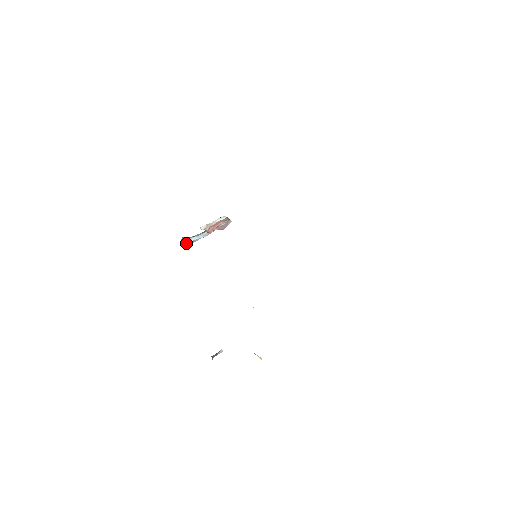
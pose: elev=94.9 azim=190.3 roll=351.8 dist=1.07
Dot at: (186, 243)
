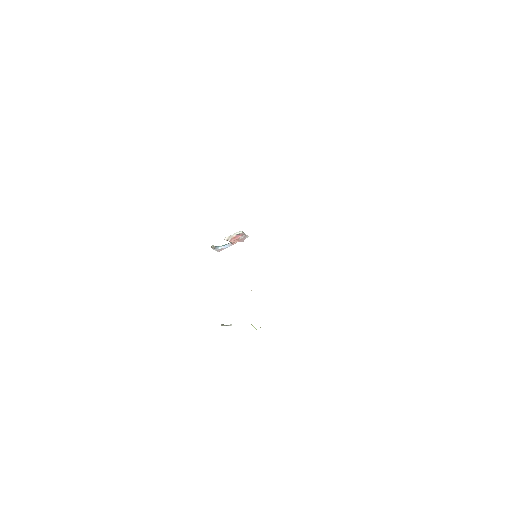
Dot at: (216, 250)
